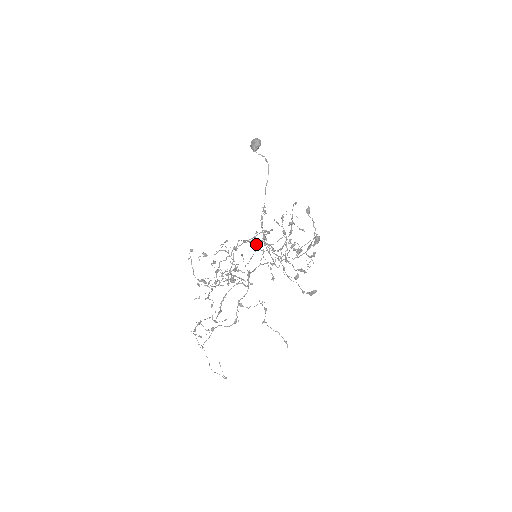
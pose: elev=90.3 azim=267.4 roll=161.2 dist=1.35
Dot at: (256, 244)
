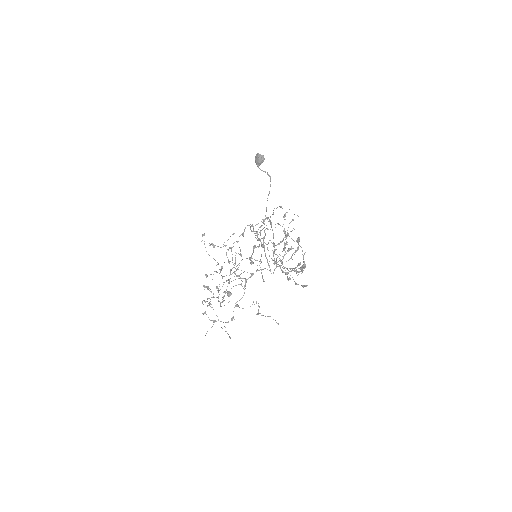
Dot at: (259, 239)
